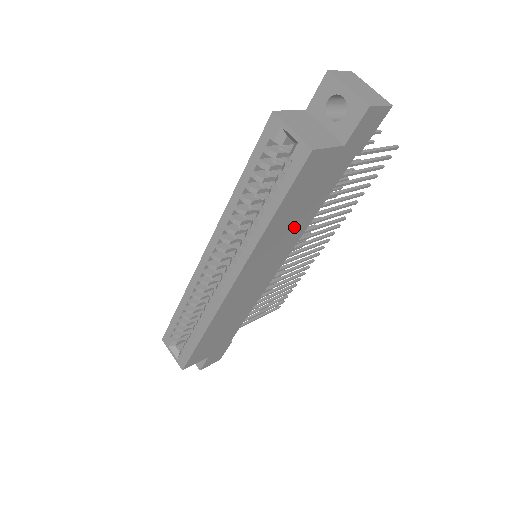
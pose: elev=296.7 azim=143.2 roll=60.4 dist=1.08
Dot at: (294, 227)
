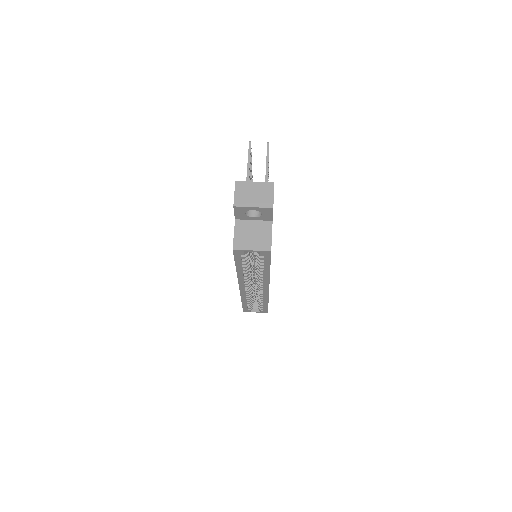
Dot at: occluded
